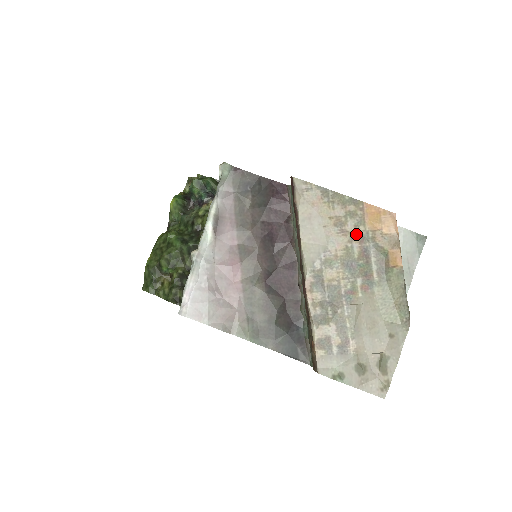
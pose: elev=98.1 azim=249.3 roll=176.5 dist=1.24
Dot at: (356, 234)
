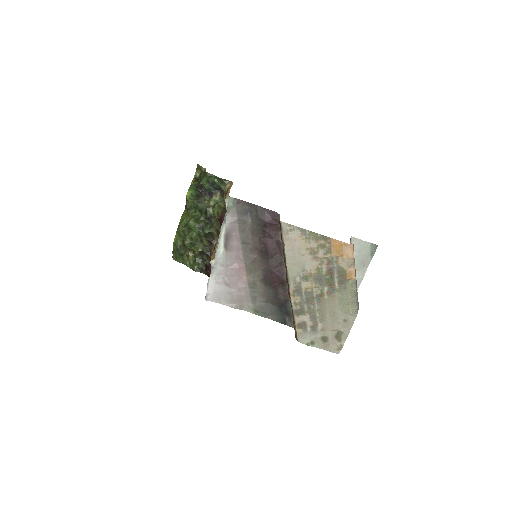
Dot at: (325, 259)
